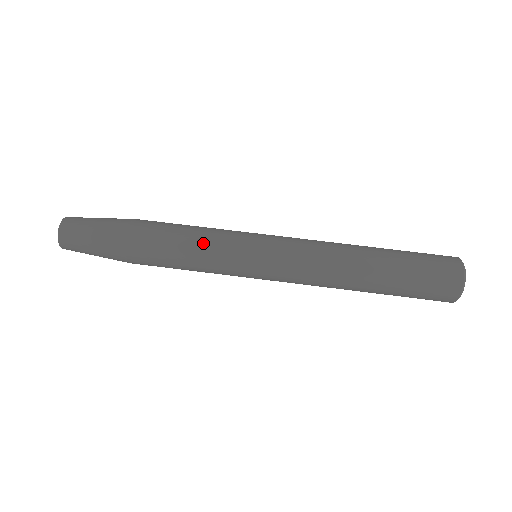
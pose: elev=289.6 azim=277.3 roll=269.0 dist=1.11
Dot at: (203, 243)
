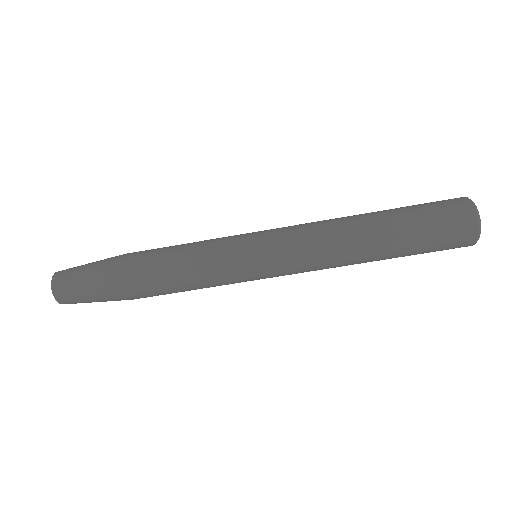
Dot at: (203, 282)
